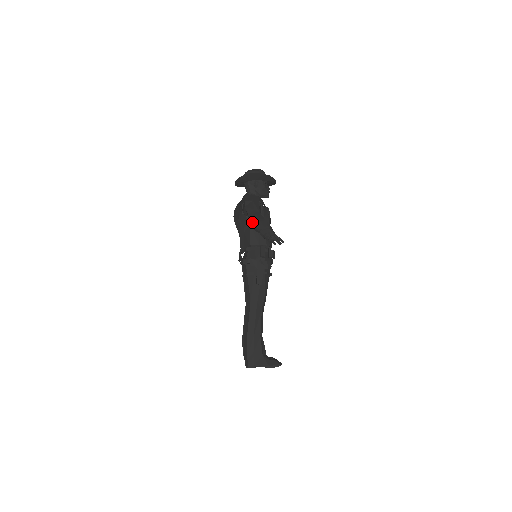
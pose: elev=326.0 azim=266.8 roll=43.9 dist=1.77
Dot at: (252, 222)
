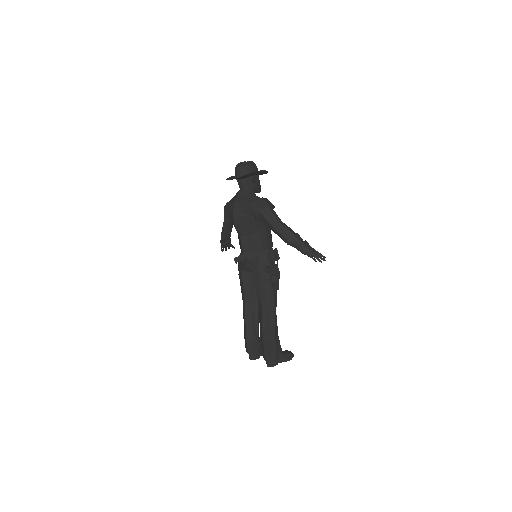
Dot at: (282, 235)
